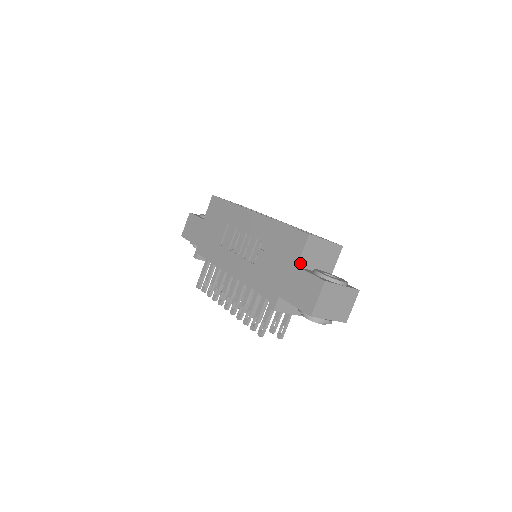
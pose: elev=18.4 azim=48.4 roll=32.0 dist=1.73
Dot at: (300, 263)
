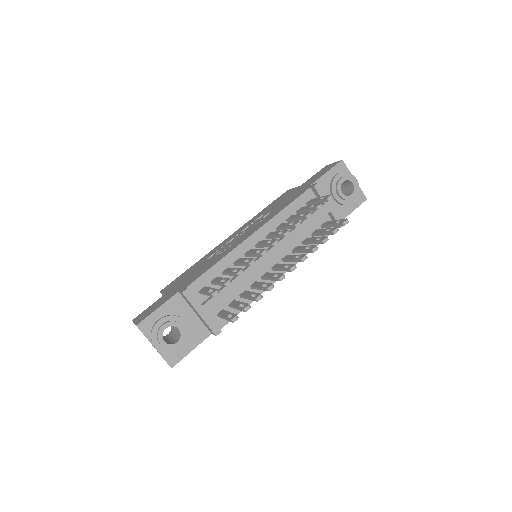
Dot at: occluded
